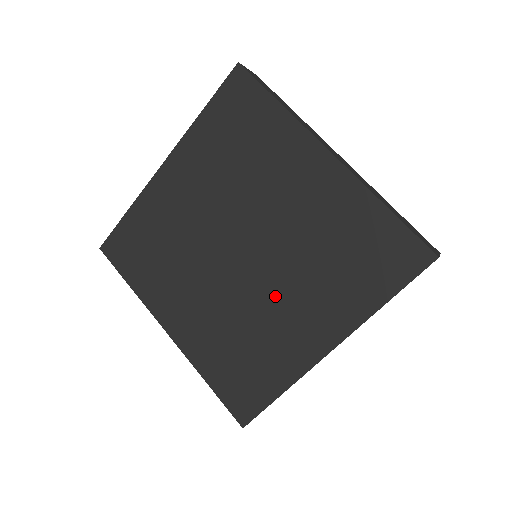
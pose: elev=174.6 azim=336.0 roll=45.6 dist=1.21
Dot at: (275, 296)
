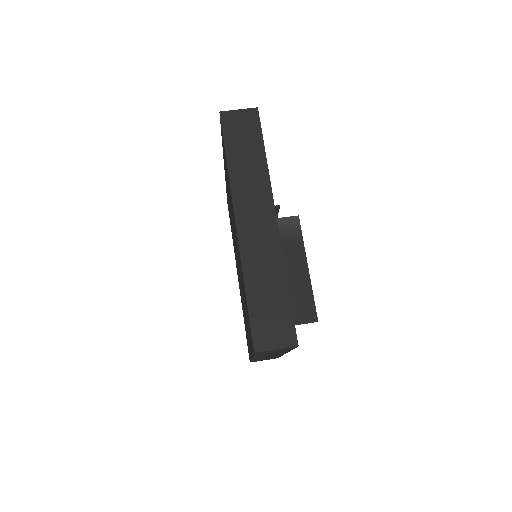
Dot at: occluded
